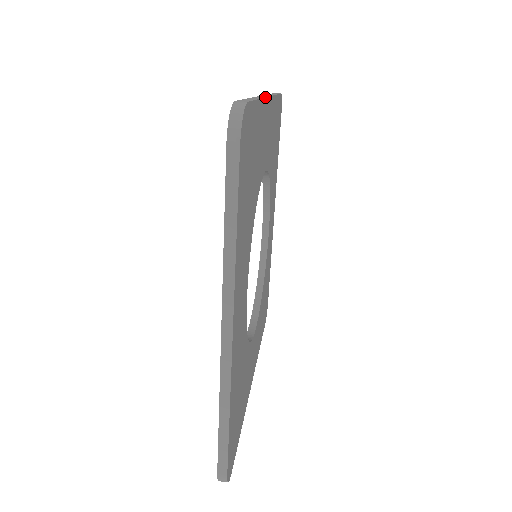
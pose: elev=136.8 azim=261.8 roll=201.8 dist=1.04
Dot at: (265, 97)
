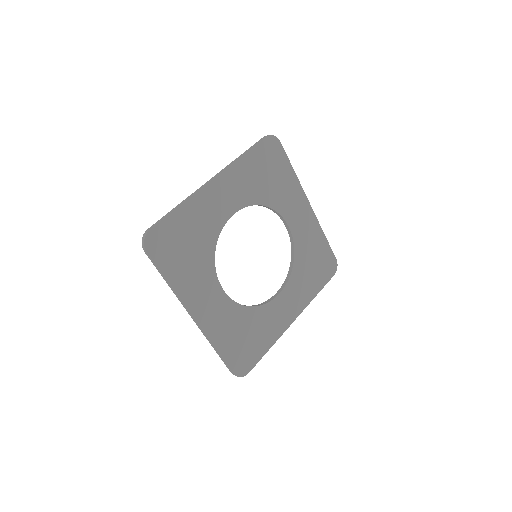
Dot at: (198, 191)
